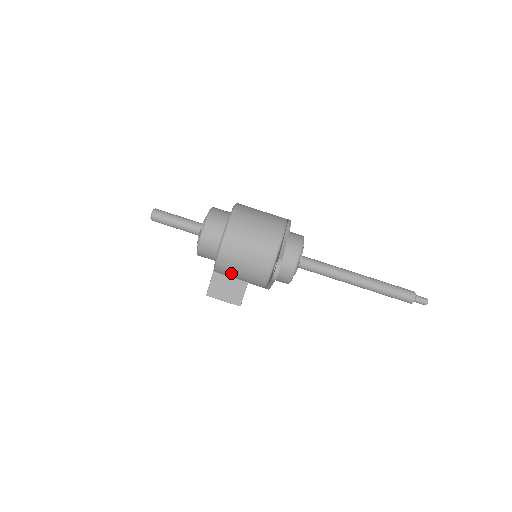
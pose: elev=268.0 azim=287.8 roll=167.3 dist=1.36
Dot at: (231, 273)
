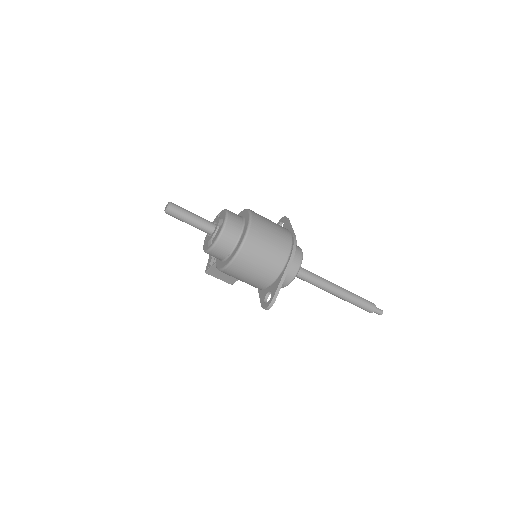
Dot at: occluded
